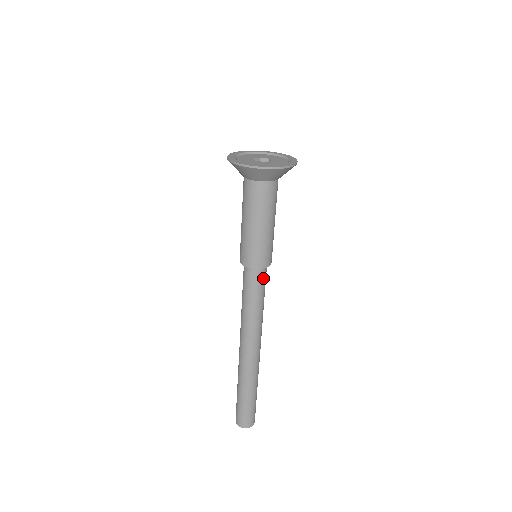
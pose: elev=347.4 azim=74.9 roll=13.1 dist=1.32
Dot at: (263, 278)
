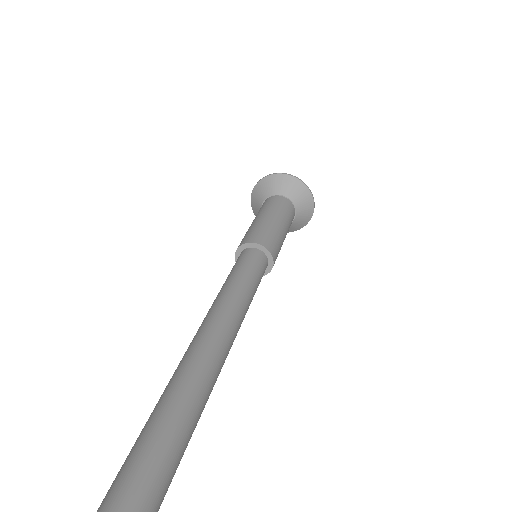
Dot at: (253, 259)
